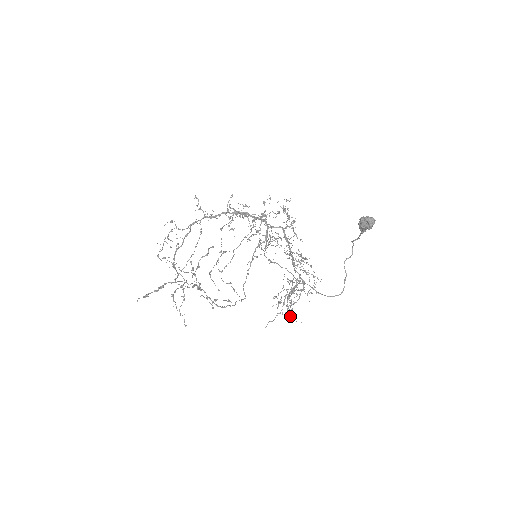
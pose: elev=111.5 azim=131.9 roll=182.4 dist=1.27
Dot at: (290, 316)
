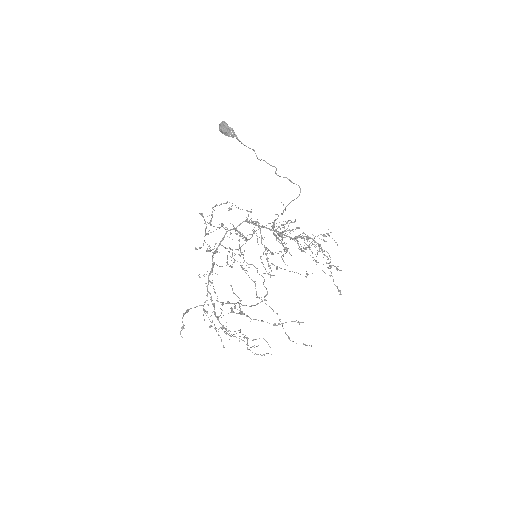
Dot at: occluded
